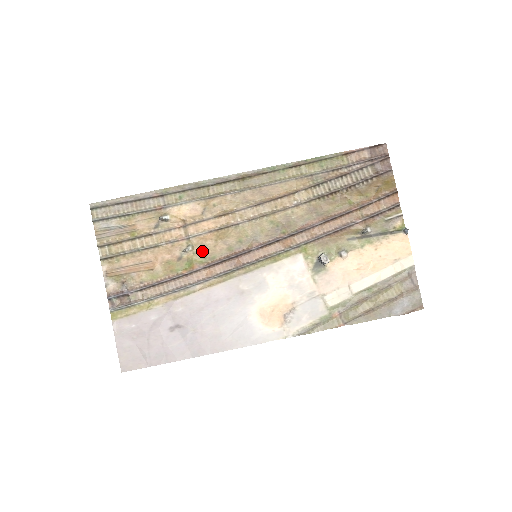
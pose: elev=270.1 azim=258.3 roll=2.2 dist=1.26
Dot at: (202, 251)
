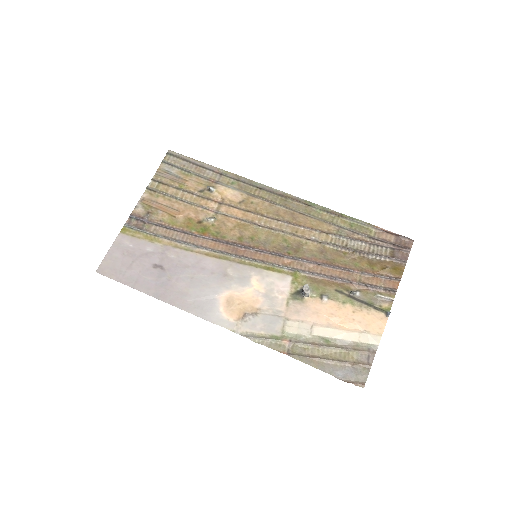
Dot at: (220, 227)
